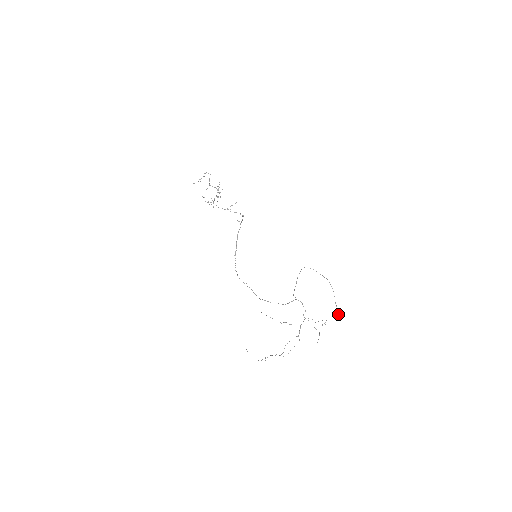
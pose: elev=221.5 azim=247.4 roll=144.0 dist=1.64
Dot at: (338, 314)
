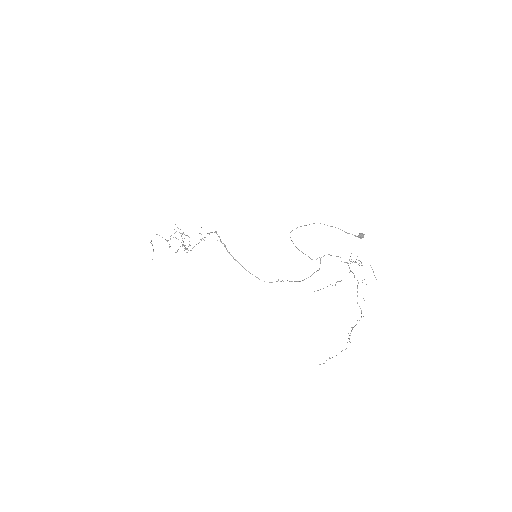
Dot at: occluded
